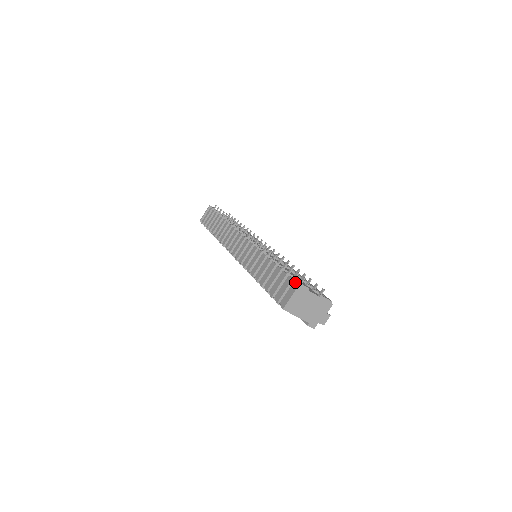
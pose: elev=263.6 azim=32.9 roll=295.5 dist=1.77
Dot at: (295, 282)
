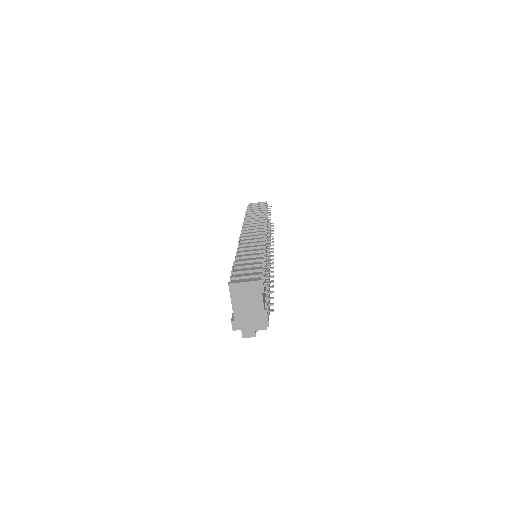
Dot at: (260, 278)
